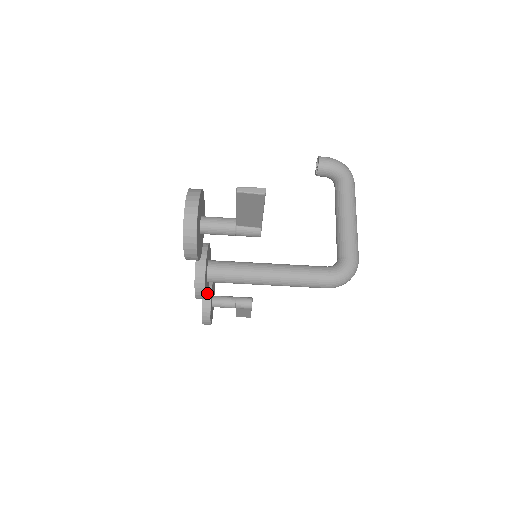
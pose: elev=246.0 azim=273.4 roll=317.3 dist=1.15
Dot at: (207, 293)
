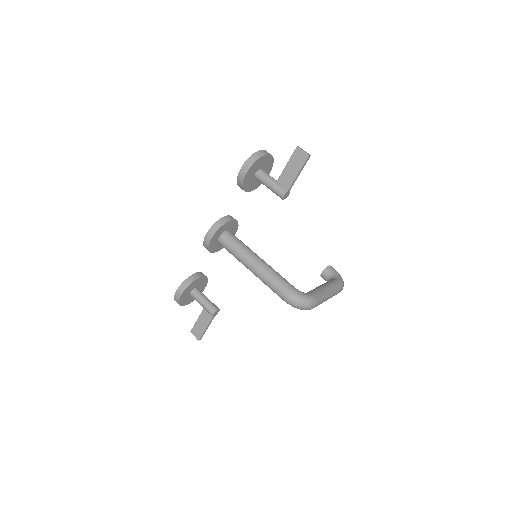
Dot at: (210, 248)
